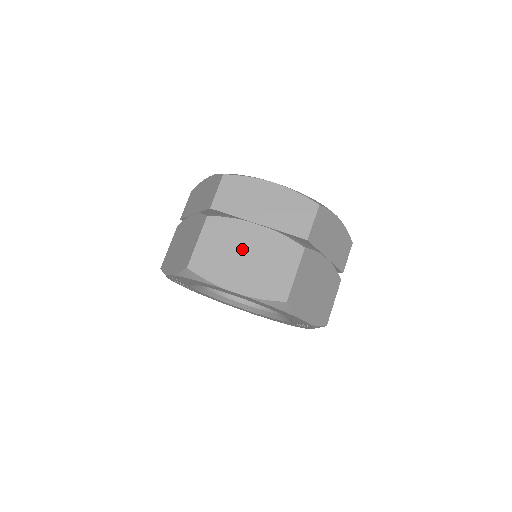
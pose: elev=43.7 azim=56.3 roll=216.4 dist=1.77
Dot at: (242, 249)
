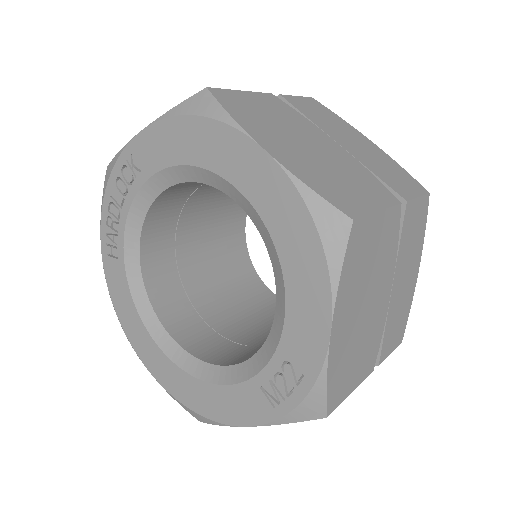
Dot at: (304, 138)
